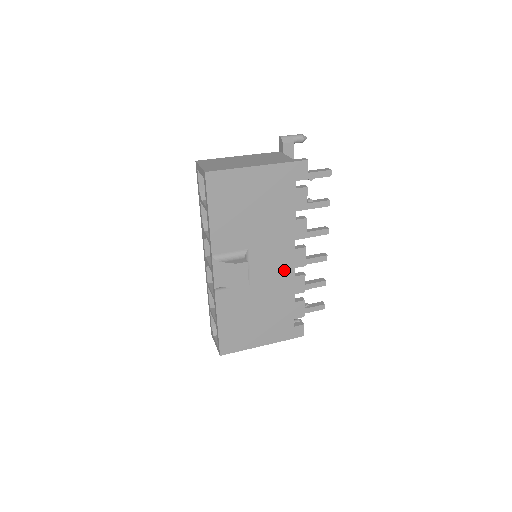
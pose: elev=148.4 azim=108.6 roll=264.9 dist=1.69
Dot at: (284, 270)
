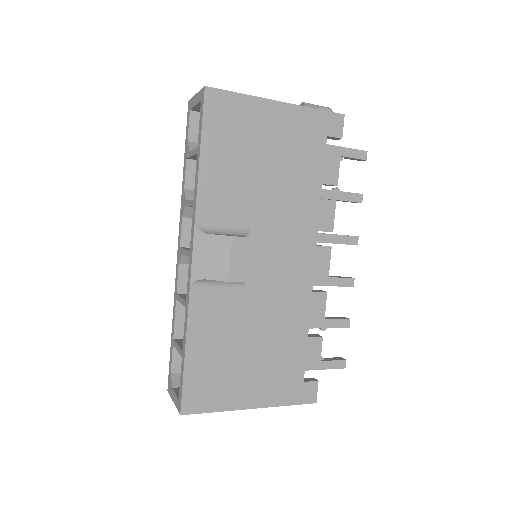
Dot at: (298, 277)
